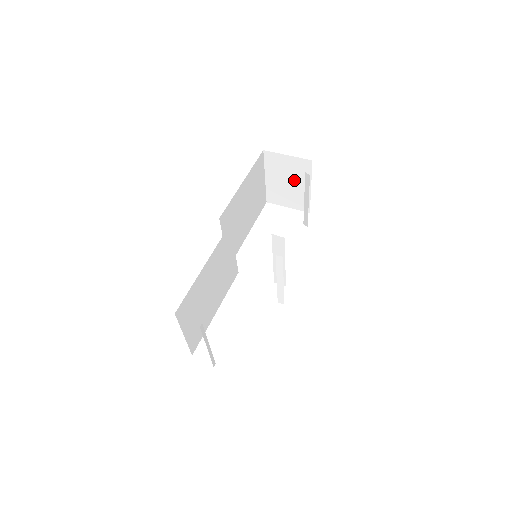
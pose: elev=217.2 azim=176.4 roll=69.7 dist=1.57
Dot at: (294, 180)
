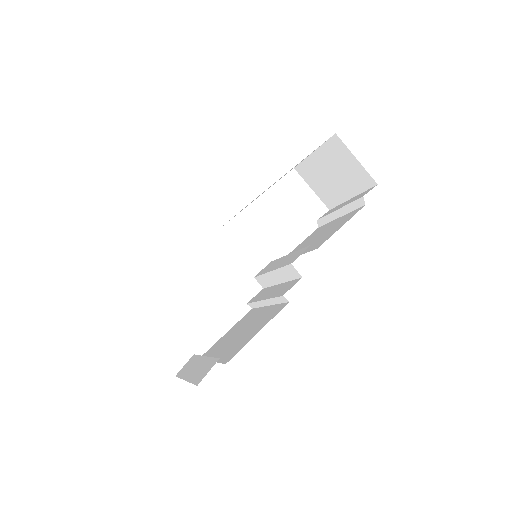
Dot at: (341, 179)
